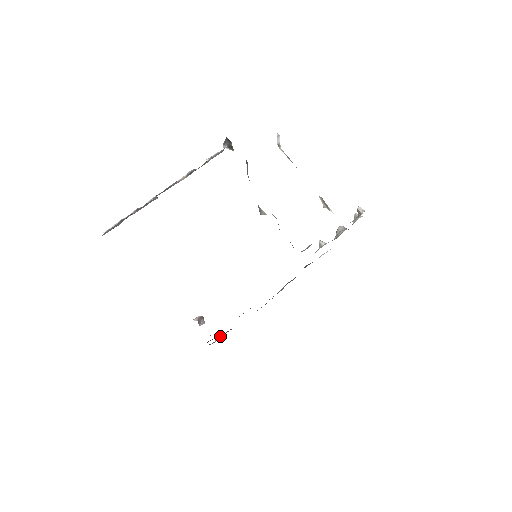
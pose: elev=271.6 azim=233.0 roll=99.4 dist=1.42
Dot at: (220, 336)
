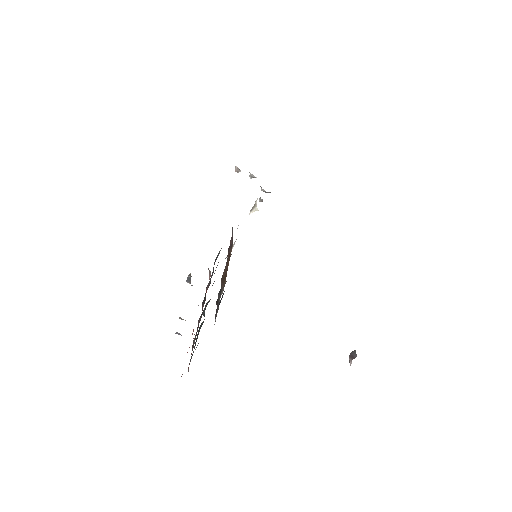
Dot at: occluded
